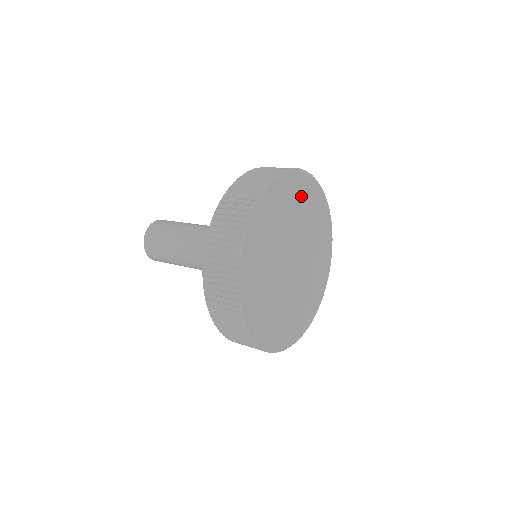
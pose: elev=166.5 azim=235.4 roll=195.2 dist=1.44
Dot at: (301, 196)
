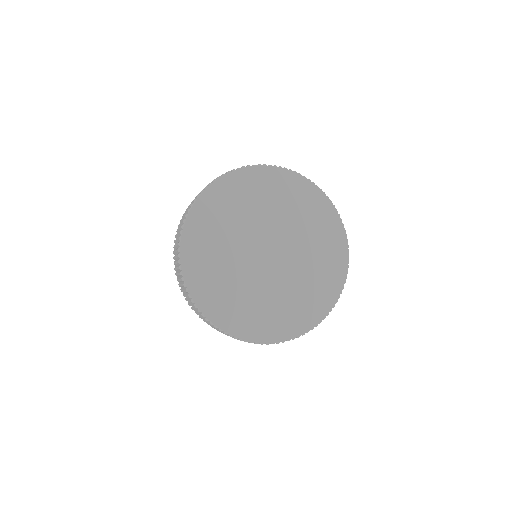
Dot at: (297, 198)
